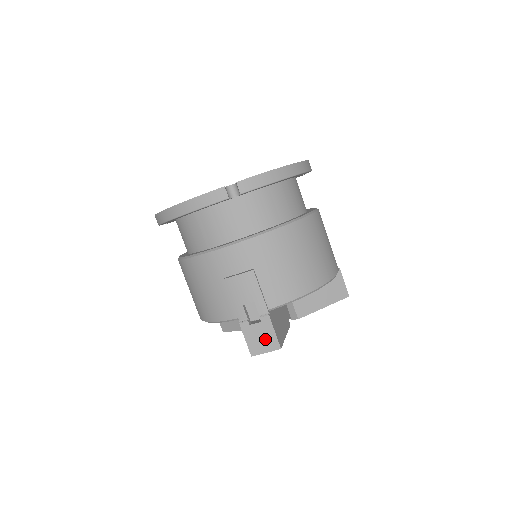
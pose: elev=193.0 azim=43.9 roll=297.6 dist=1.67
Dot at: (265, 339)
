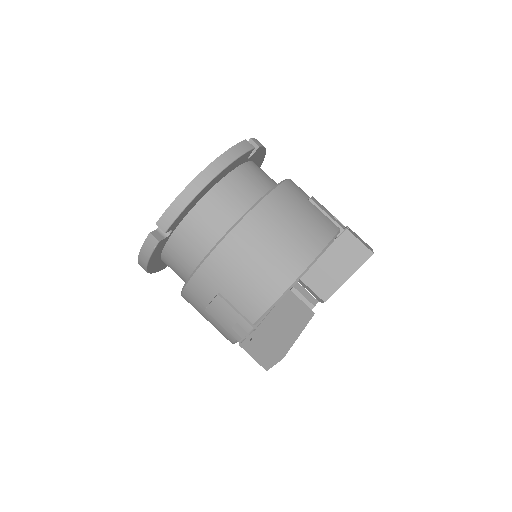
Dot at: (266, 353)
